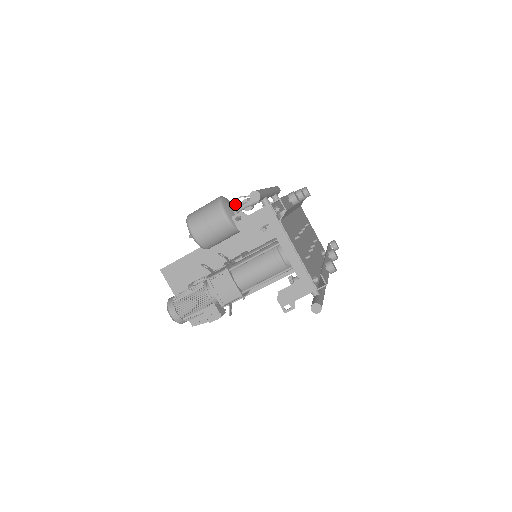
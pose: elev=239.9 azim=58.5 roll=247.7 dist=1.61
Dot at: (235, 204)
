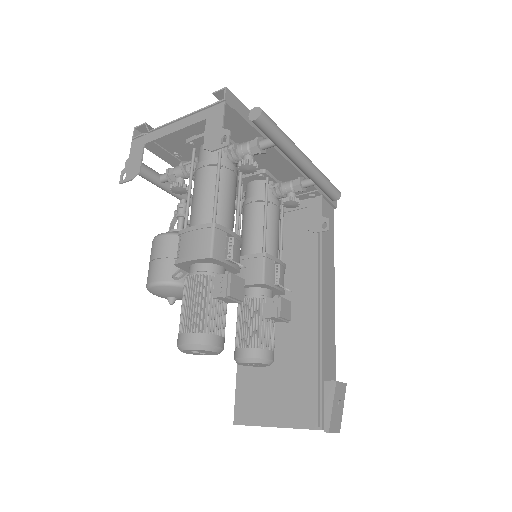
Dot at: occluded
